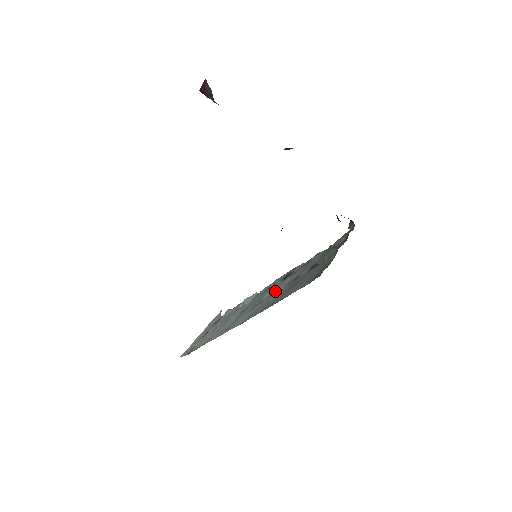
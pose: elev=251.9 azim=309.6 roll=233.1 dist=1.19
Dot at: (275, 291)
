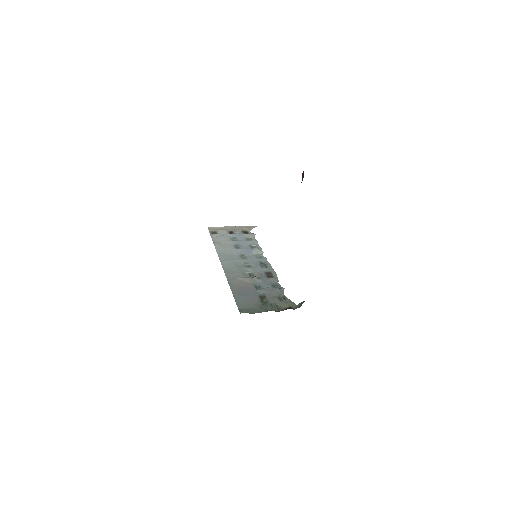
Dot at: (247, 278)
